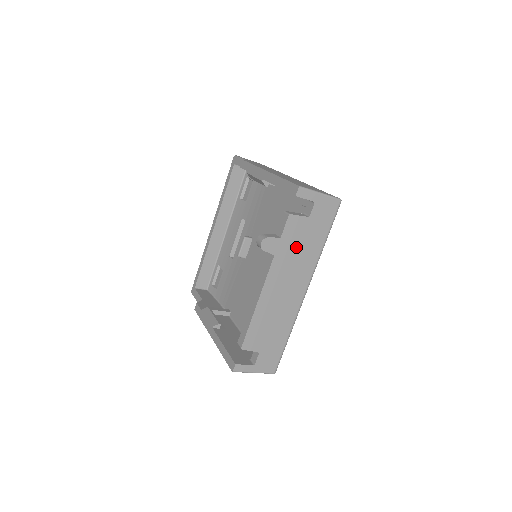
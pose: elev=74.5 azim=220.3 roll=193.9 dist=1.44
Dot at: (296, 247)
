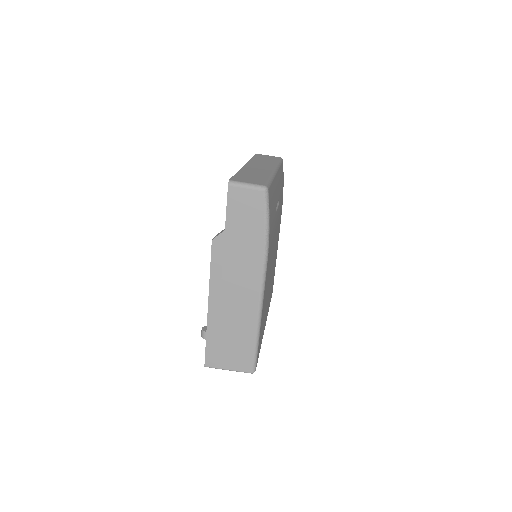
Dot at: occluded
